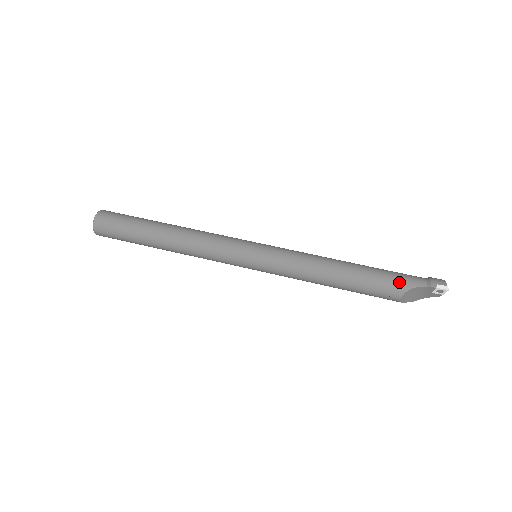
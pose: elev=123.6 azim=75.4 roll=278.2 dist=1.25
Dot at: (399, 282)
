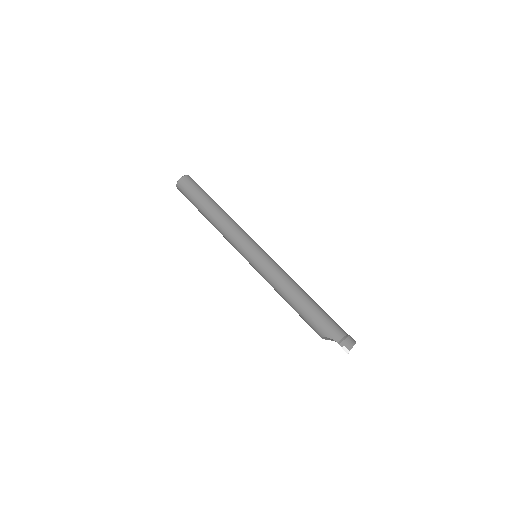
Dot at: (323, 329)
